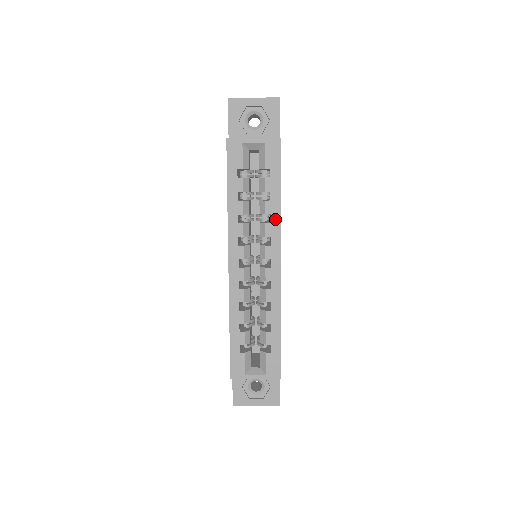
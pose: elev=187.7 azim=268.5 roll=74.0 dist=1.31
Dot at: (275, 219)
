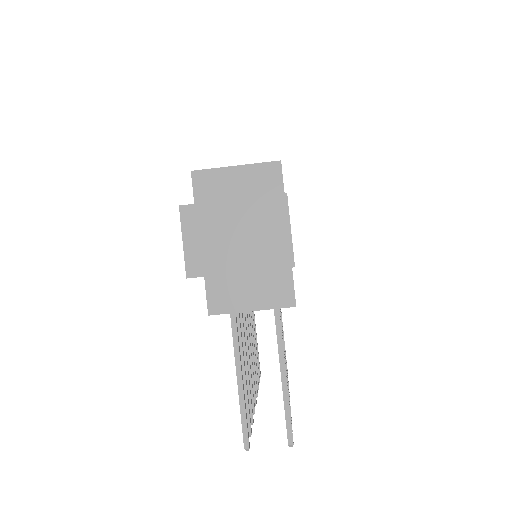
Dot at: occluded
